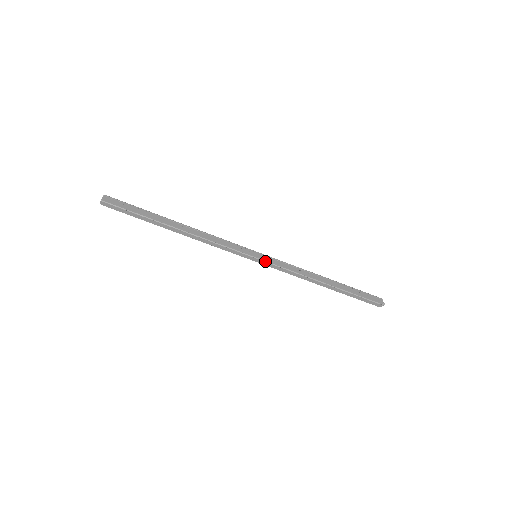
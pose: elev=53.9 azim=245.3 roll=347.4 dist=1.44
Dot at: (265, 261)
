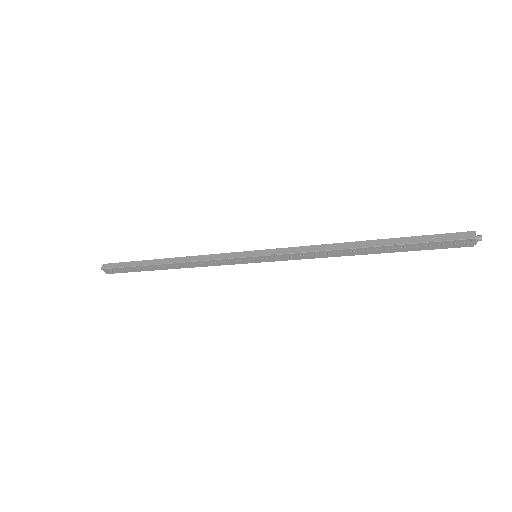
Dot at: (269, 261)
